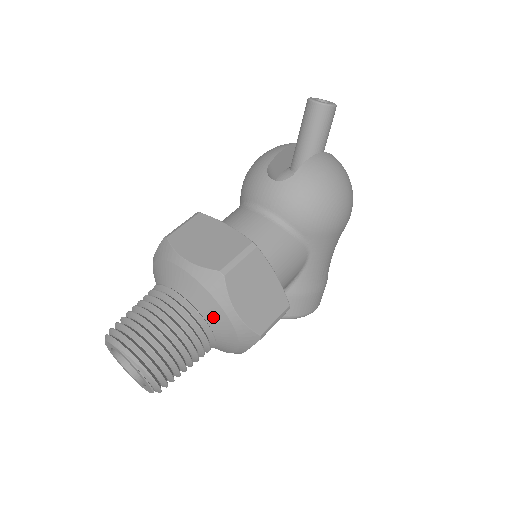
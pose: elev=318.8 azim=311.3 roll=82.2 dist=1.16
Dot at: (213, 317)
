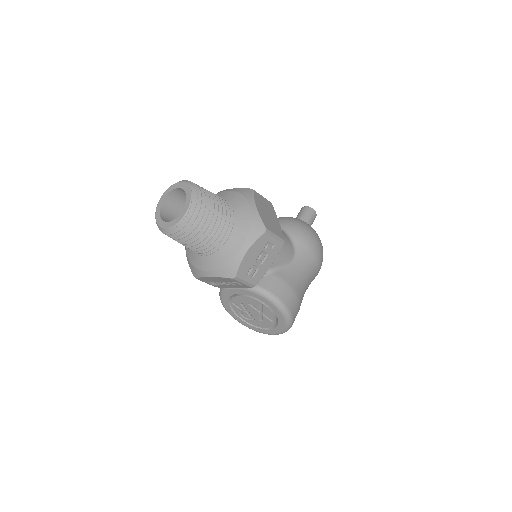
Dot at: (239, 207)
